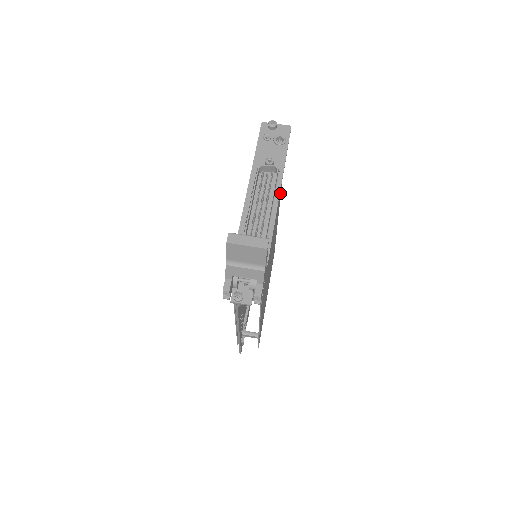
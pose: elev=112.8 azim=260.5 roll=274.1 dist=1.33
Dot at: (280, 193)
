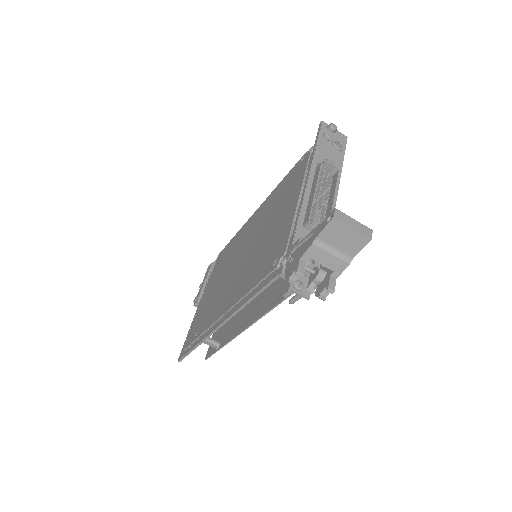
Dot at: occluded
